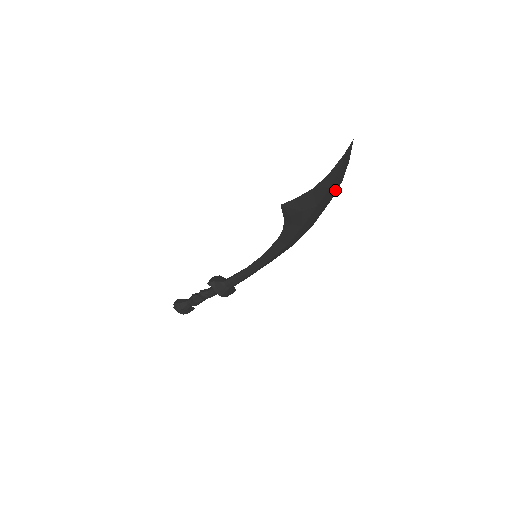
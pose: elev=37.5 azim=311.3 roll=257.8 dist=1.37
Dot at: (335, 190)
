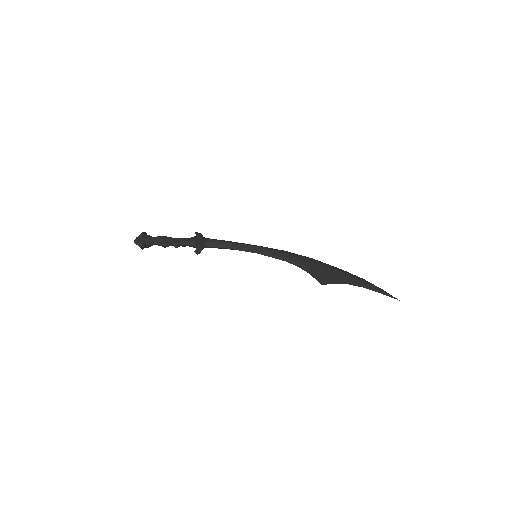
Dot at: occluded
